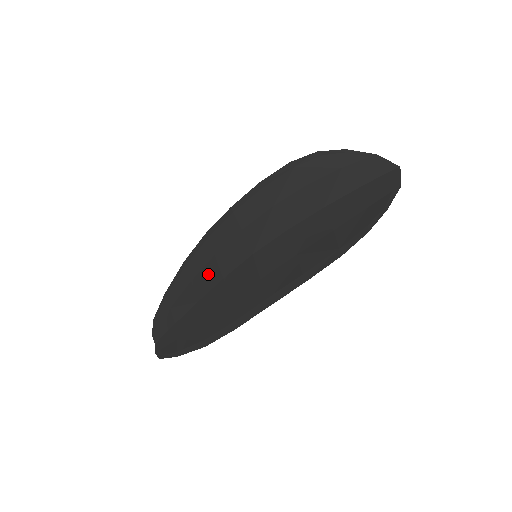
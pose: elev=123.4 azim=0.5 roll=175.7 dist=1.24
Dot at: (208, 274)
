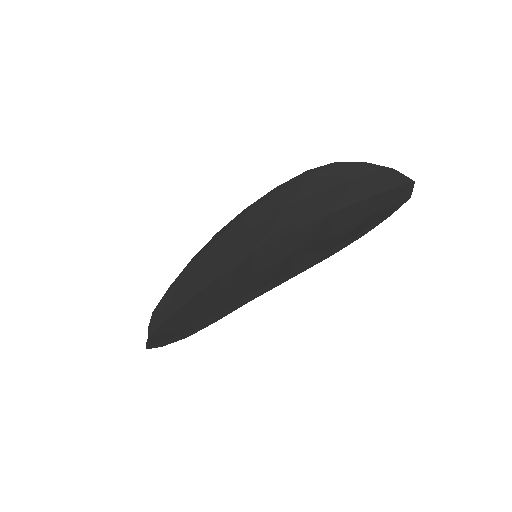
Dot at: (209, 270)
